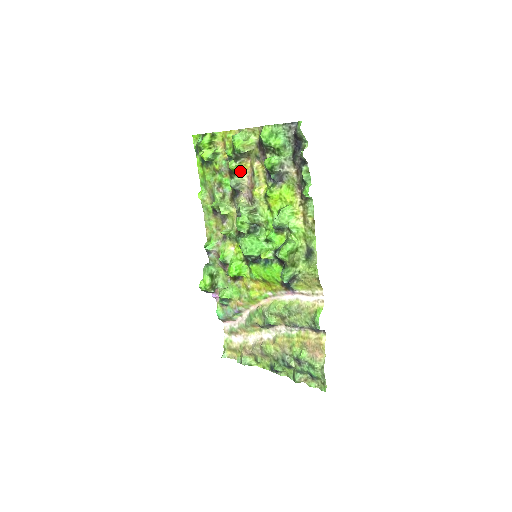
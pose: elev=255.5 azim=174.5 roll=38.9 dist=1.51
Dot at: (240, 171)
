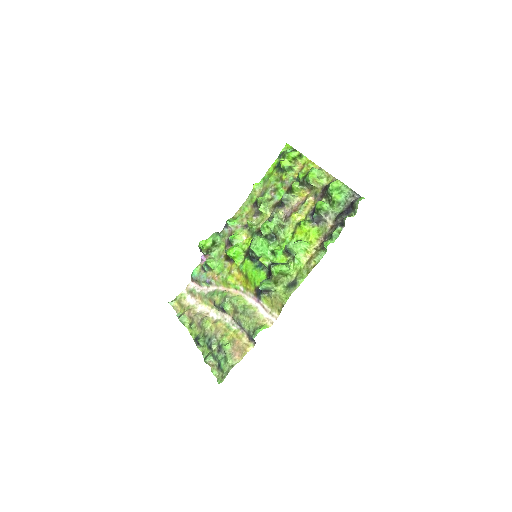
Dot at: (297, 193)
